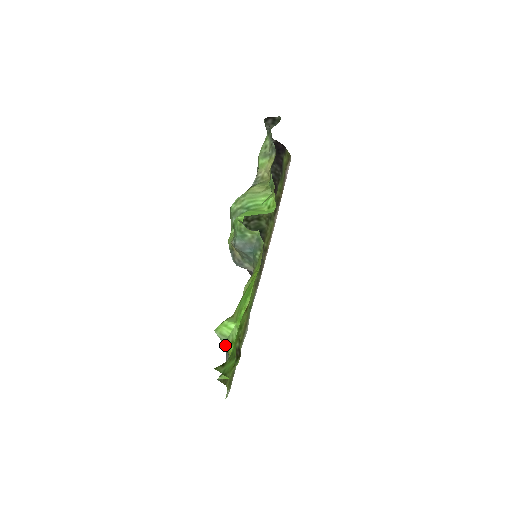
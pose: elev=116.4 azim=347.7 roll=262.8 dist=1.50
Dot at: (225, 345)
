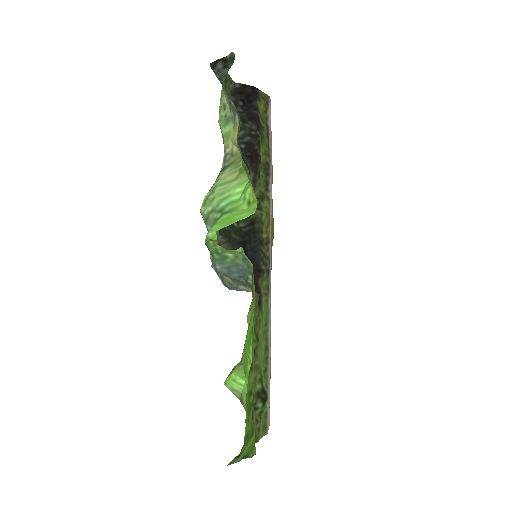
Dot at: (241, 403)
